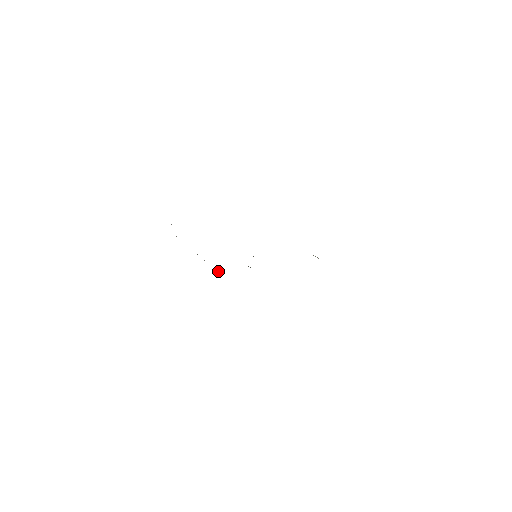
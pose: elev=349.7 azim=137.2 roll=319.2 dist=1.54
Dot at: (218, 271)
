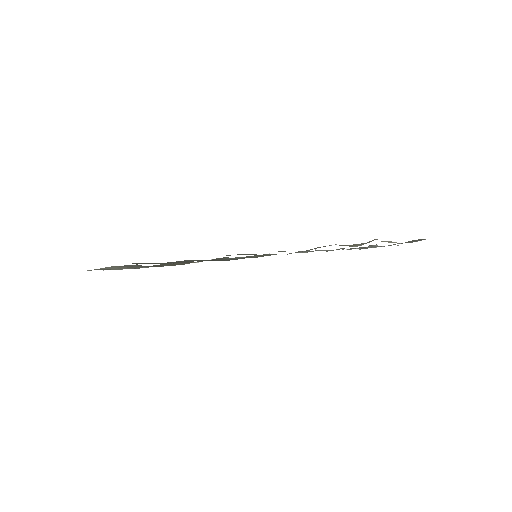
Dot at: occluded
